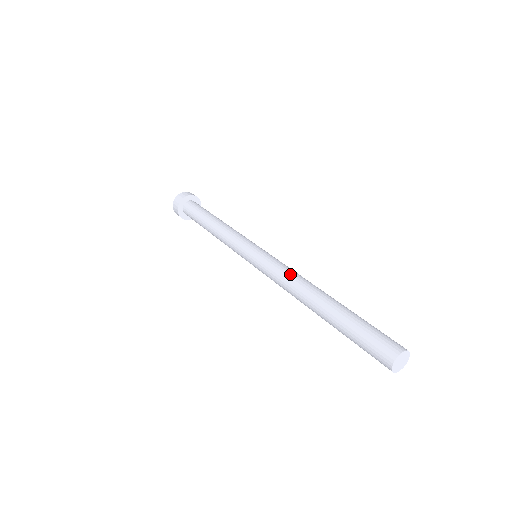
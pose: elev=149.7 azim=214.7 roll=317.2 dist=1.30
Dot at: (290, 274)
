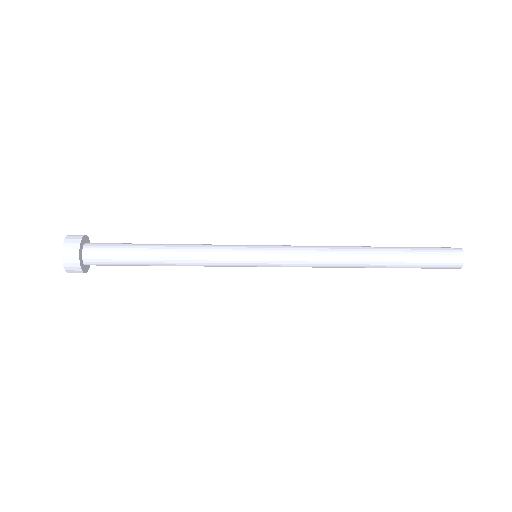
Dot at: (323, 248)
